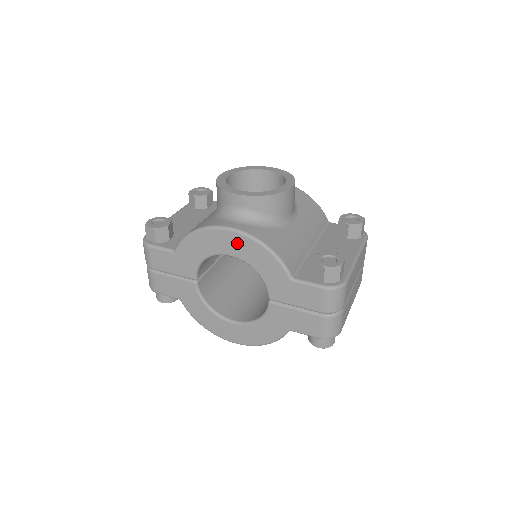
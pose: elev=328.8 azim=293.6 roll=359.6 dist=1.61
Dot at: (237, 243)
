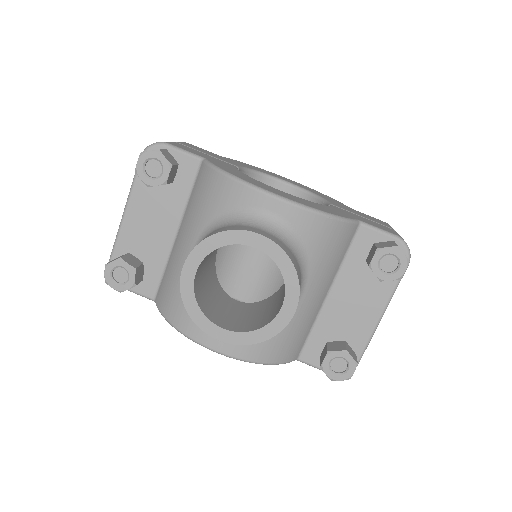
Dot at: occluded
